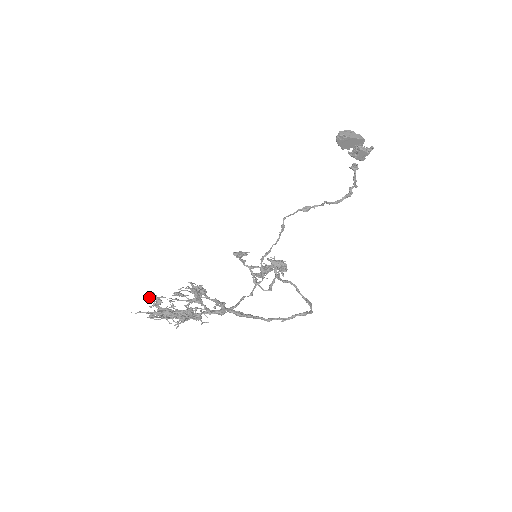
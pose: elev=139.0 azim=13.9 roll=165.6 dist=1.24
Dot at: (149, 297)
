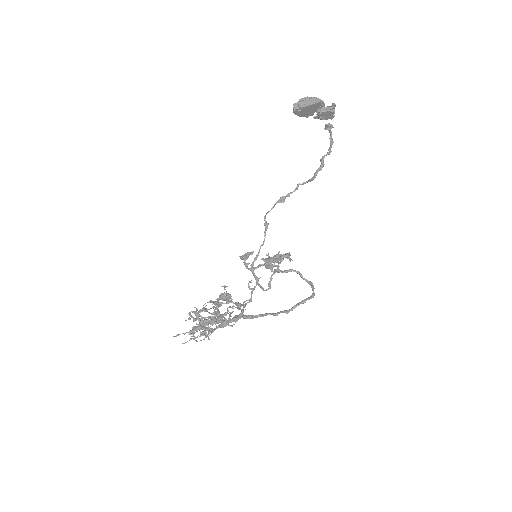
Dot at: (190, 313)
